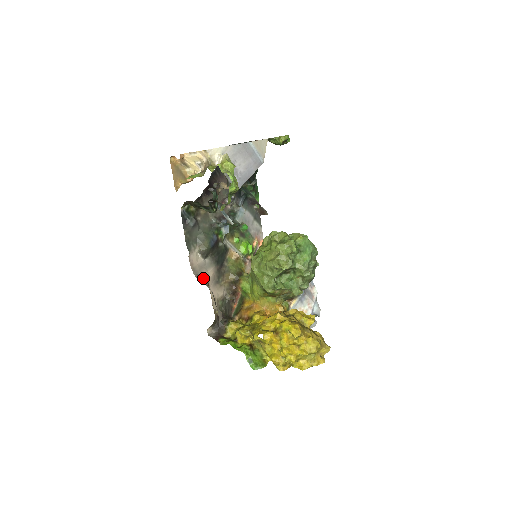
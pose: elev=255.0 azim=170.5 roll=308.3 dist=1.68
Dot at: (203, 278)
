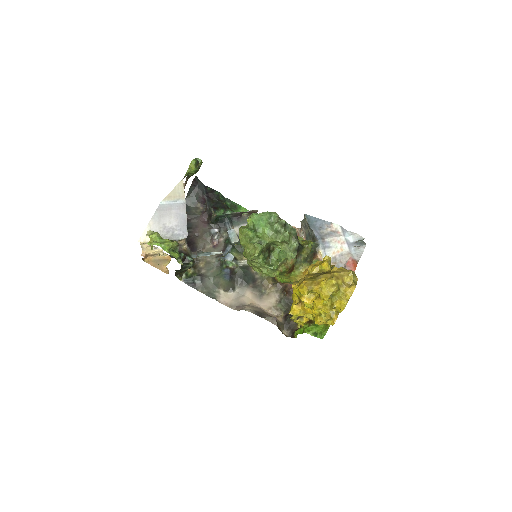
Dot at: (243, 305)
